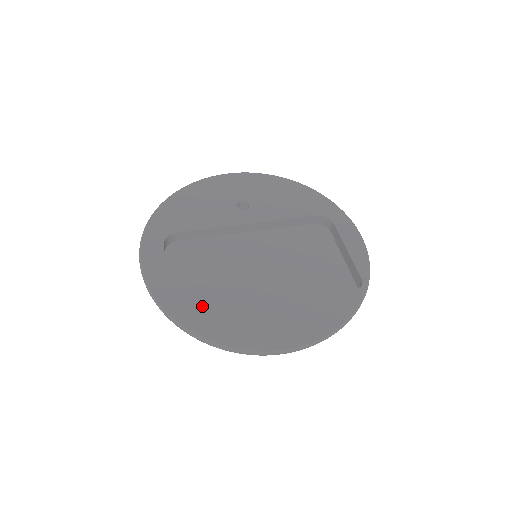
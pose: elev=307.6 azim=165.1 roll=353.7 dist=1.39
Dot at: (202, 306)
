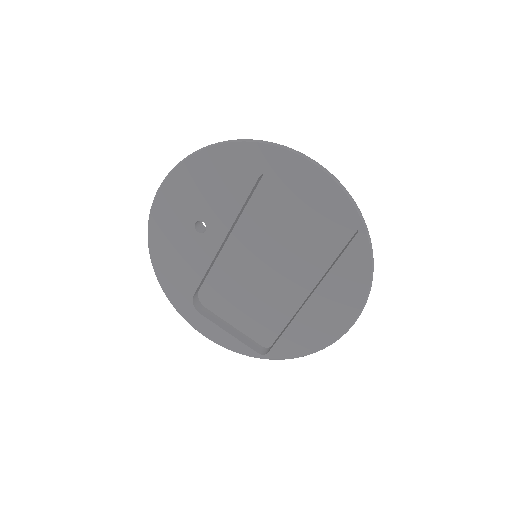
Dot at: (266, 327)
